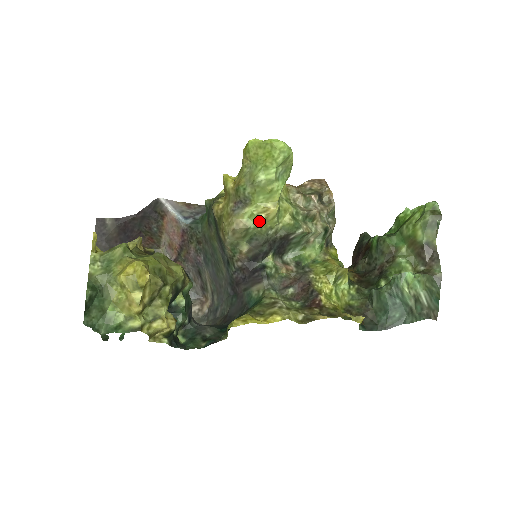
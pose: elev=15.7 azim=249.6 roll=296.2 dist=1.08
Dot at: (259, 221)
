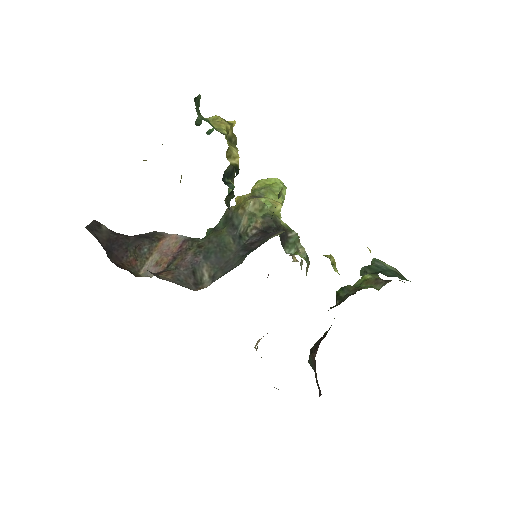
Dot at: (271, 205)
